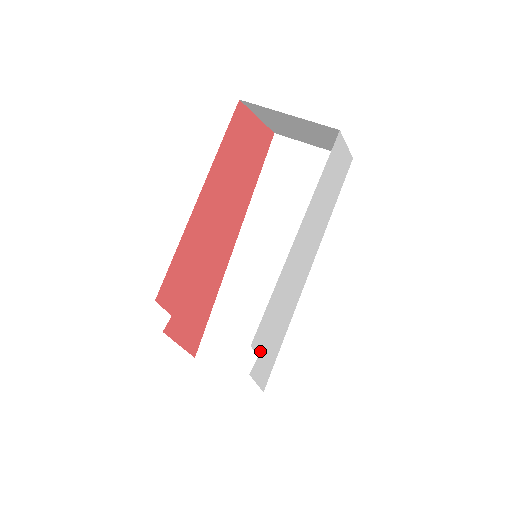
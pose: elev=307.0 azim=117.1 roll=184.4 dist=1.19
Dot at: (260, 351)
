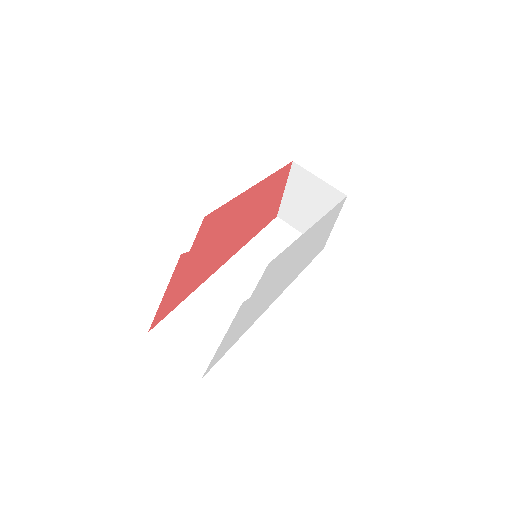
Dot at: (252, 296)
